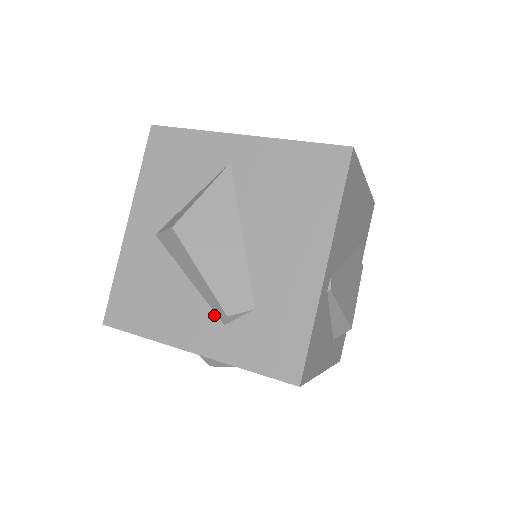
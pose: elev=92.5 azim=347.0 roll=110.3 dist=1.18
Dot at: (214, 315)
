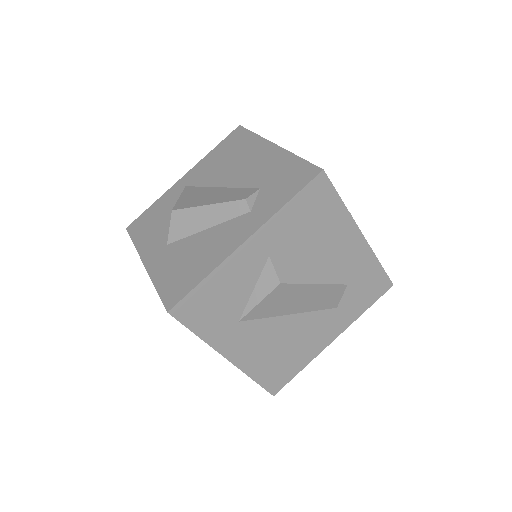
Dot at: (240, 217)
